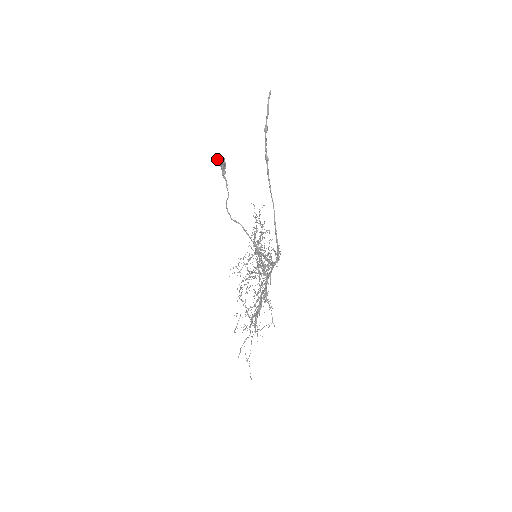
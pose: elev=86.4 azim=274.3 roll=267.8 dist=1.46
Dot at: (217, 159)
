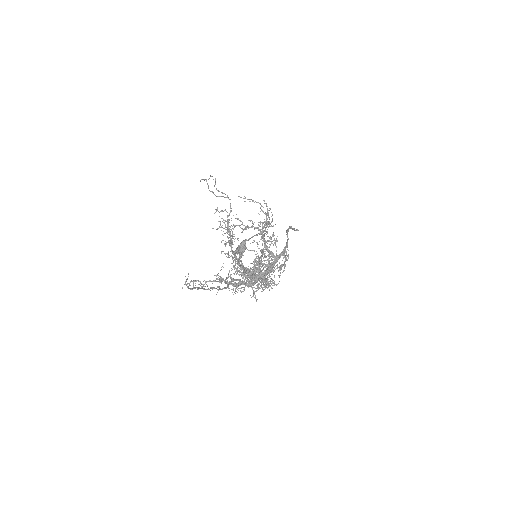
Dot at: (238, 248)
